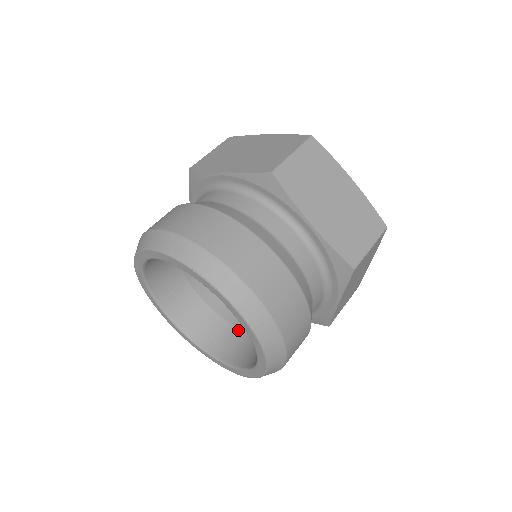
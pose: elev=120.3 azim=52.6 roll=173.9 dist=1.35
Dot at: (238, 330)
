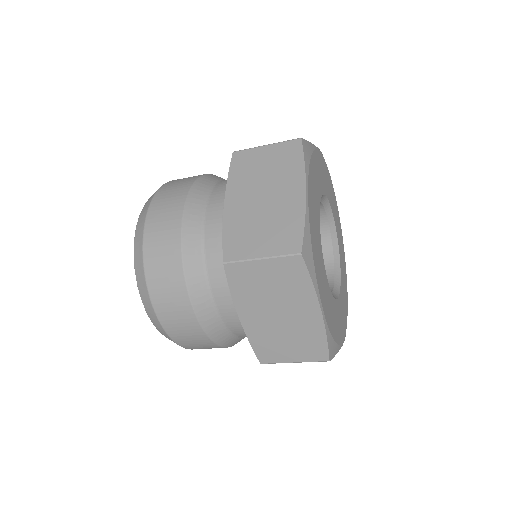
Dot at: occluded
